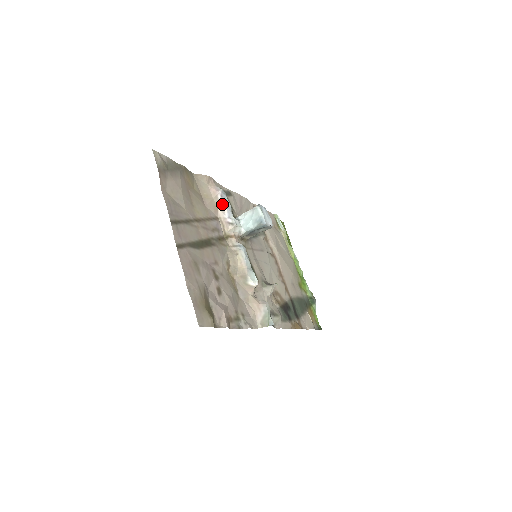
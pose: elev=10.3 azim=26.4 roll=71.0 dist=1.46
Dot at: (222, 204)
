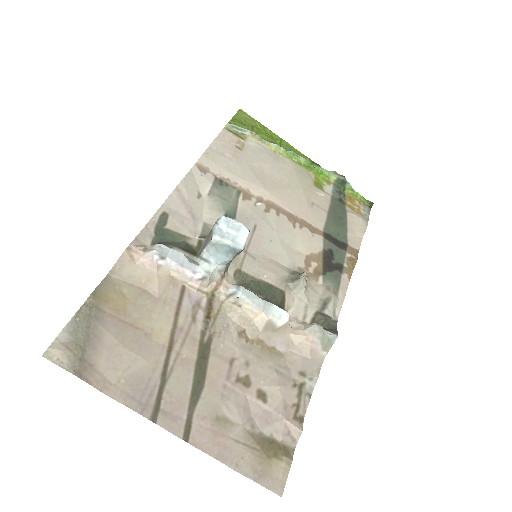
Dot at: (172, 266)
